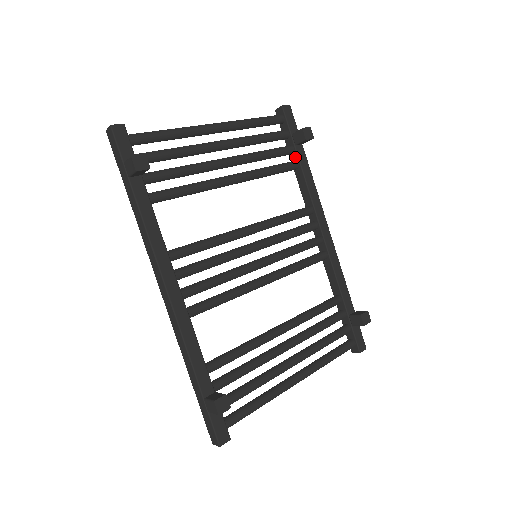
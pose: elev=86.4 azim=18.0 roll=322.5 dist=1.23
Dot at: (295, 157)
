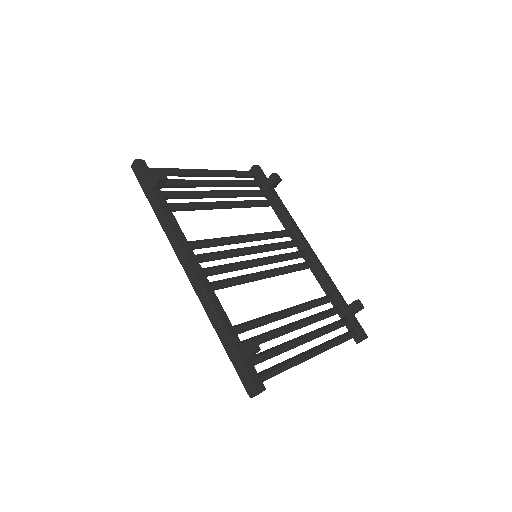
Dot at: (271, 197)
